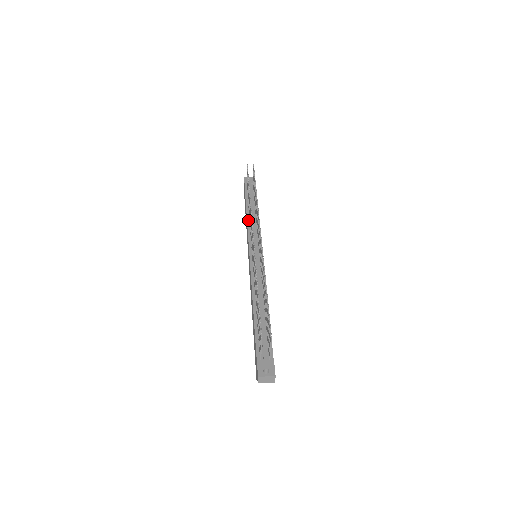
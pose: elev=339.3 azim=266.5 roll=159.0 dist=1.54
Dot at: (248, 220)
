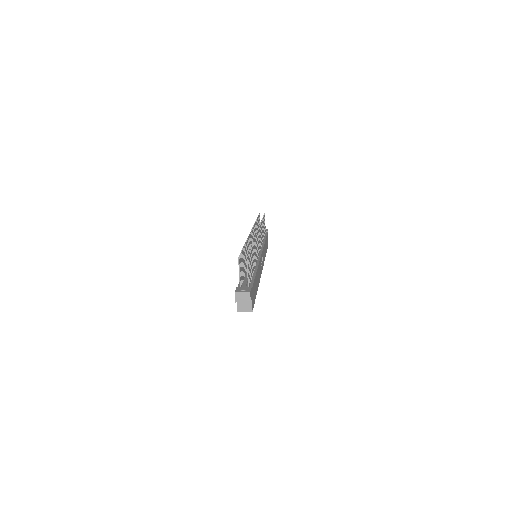
Dot at: occluded
